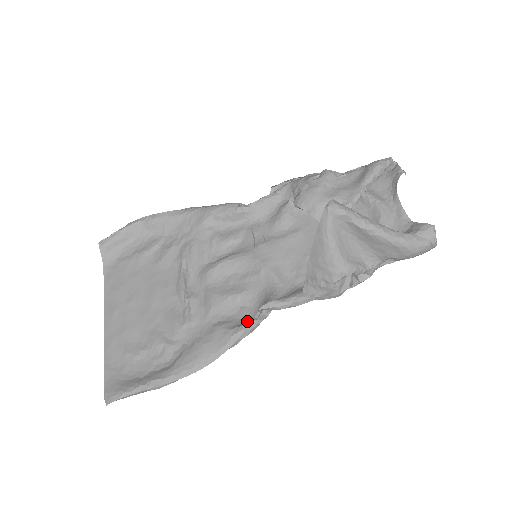
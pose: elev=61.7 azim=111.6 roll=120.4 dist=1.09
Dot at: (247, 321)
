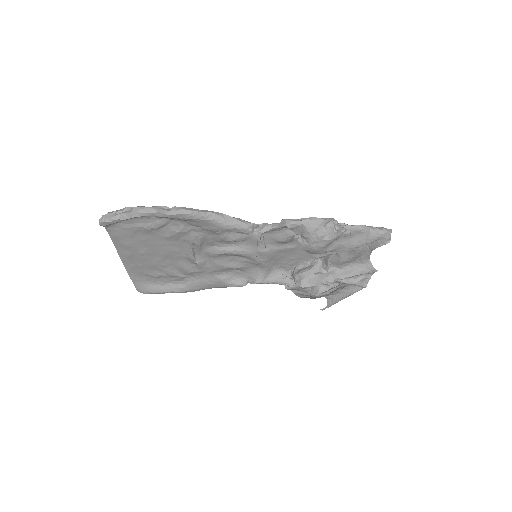
Dot at: (240, 279)
